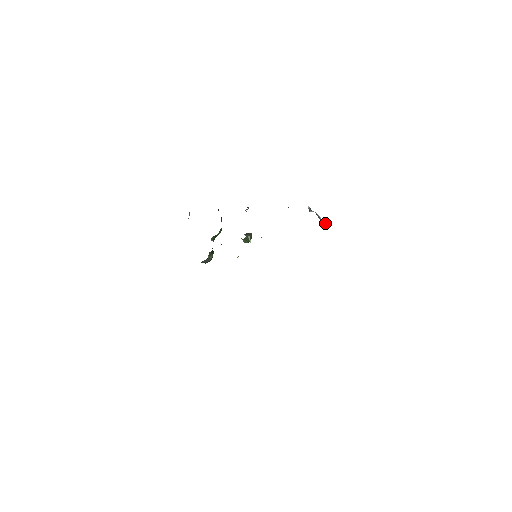
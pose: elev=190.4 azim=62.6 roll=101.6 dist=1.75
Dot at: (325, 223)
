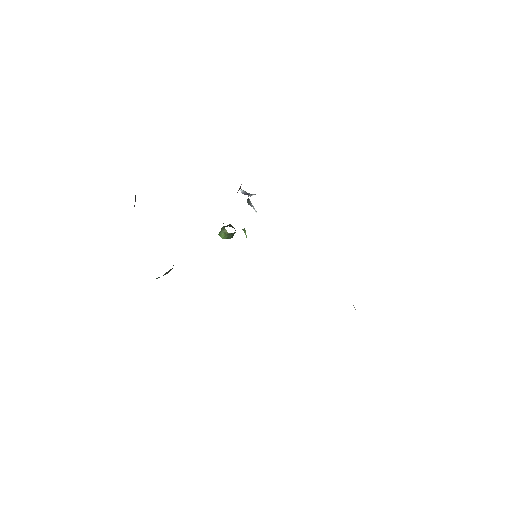
Dot at: (255, 210)
